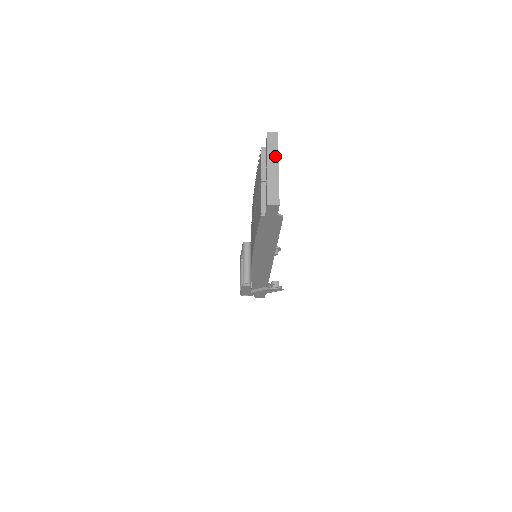
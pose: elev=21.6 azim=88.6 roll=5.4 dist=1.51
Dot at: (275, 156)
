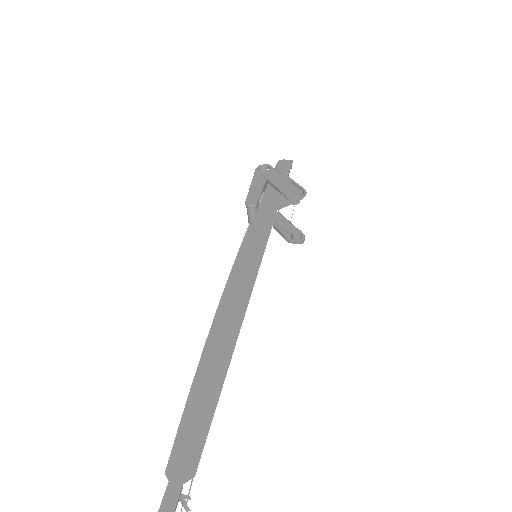
Dot at: out of frame
